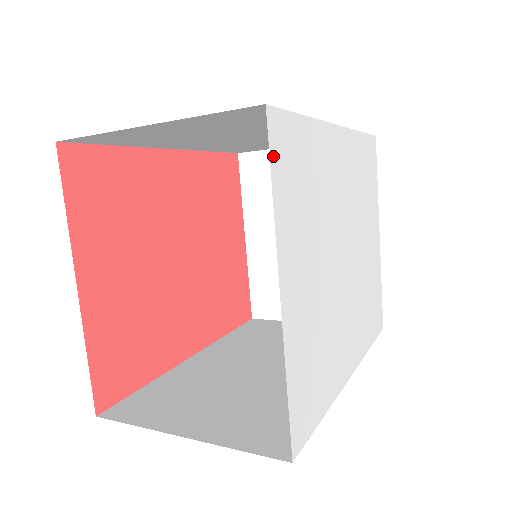
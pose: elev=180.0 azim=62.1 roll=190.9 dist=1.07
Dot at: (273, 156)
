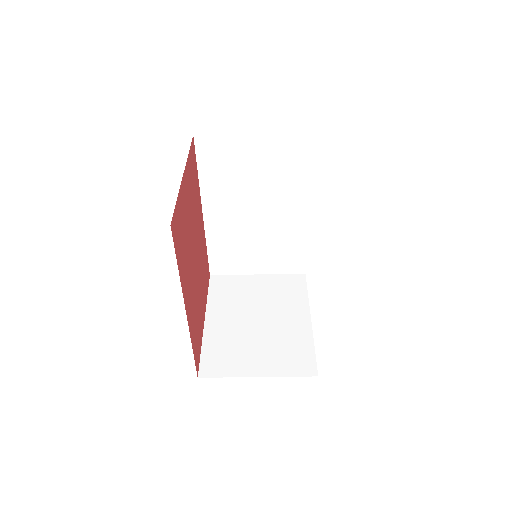
Dot at: occluded
